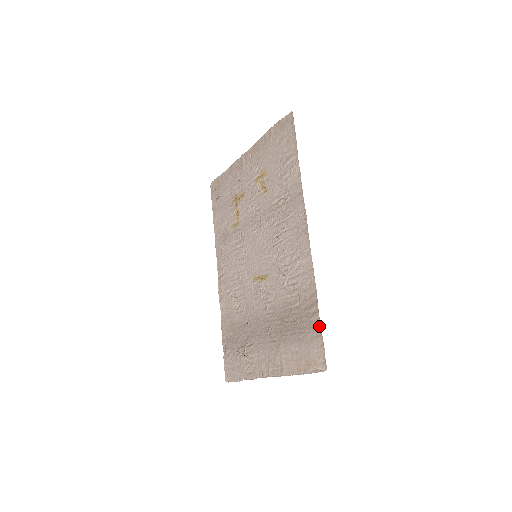
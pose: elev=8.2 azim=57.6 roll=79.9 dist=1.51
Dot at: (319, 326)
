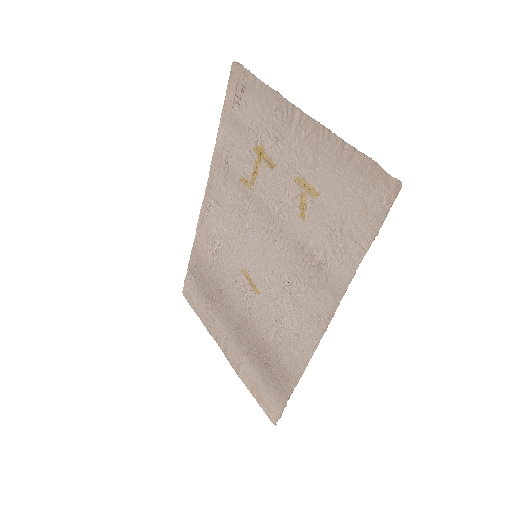
Dot at: (286, 401)
